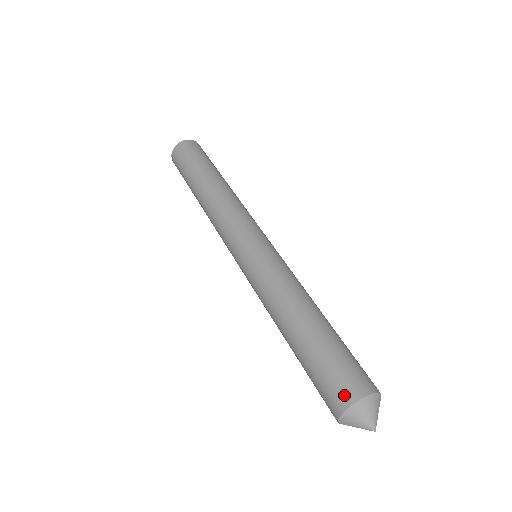
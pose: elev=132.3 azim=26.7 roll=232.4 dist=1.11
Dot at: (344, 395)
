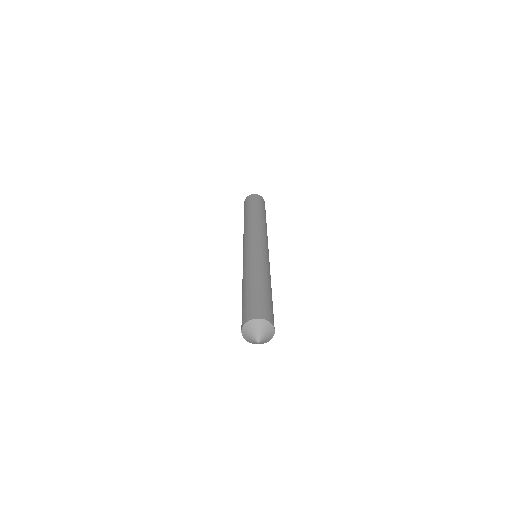
Dot at: (250, 315)
